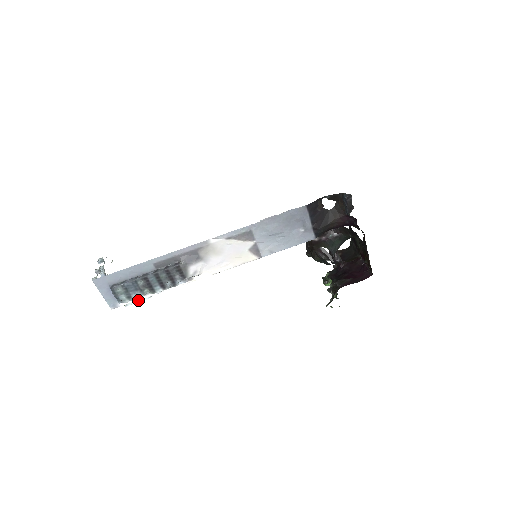
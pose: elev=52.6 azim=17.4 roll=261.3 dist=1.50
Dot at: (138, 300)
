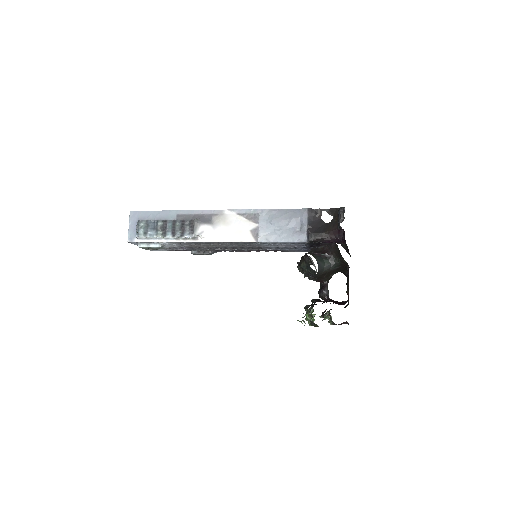
Dot at: (150, 242)
